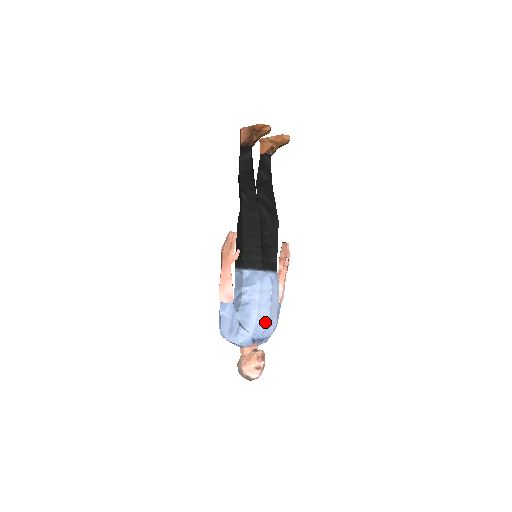
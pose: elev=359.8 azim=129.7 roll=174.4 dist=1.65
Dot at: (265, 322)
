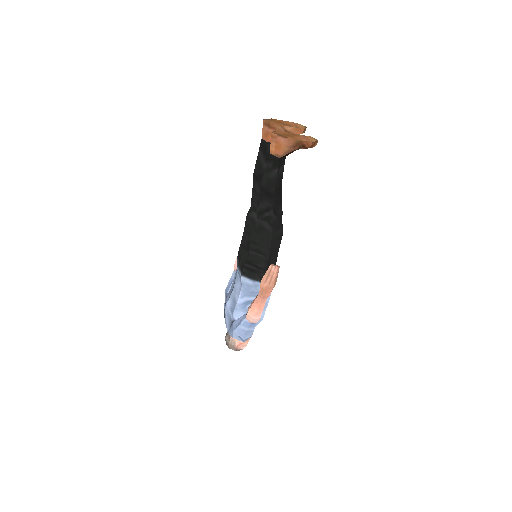
Dot at: occluded
